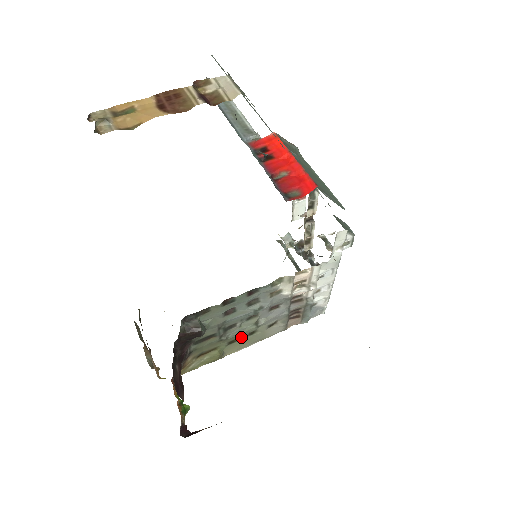
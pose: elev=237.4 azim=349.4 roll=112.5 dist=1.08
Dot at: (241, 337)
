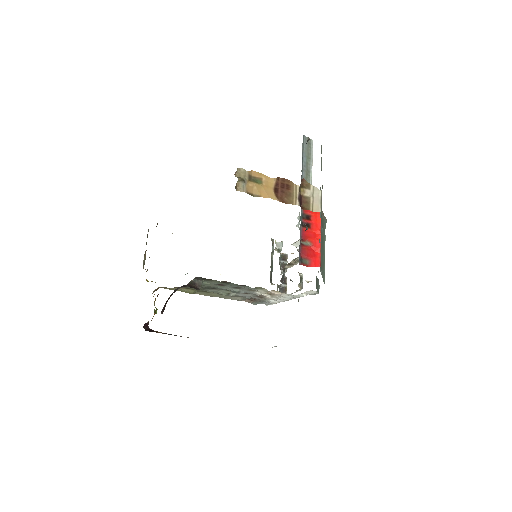
Dot at: (213, 292)
